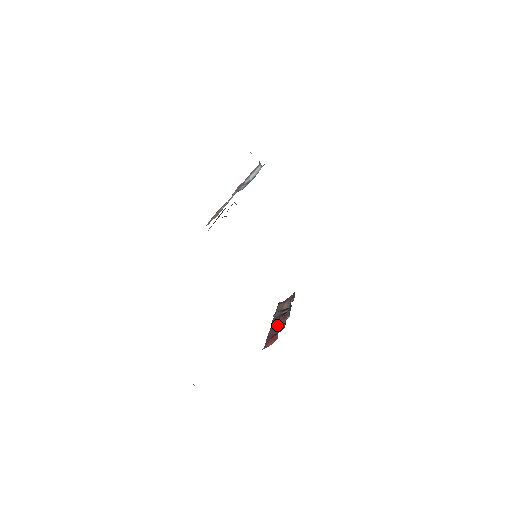
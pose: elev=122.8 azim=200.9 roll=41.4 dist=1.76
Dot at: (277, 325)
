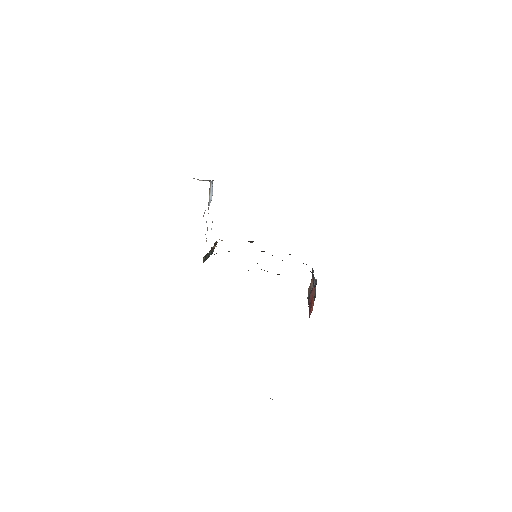
Dot at: occluded
